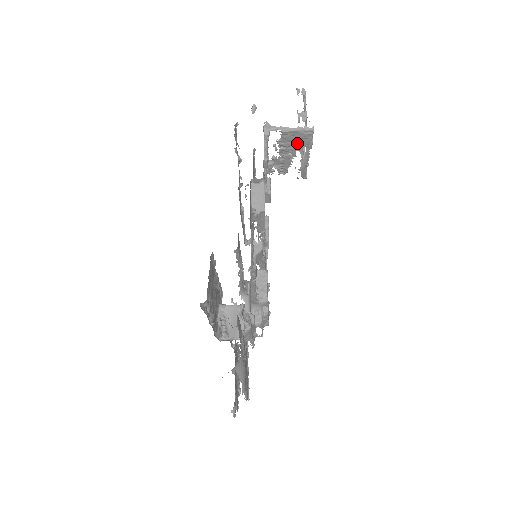
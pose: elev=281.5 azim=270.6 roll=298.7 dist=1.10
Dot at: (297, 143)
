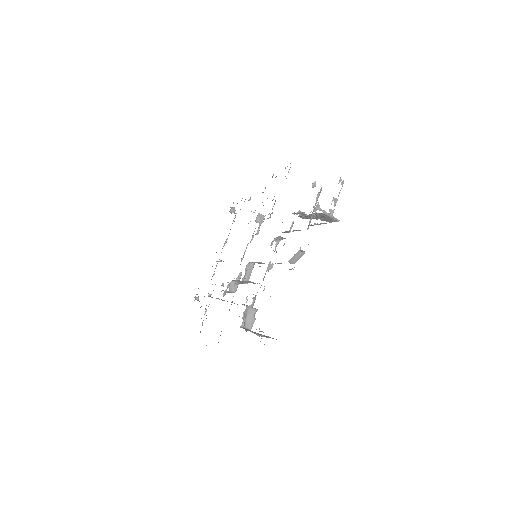
Dot at: (324, 218)
